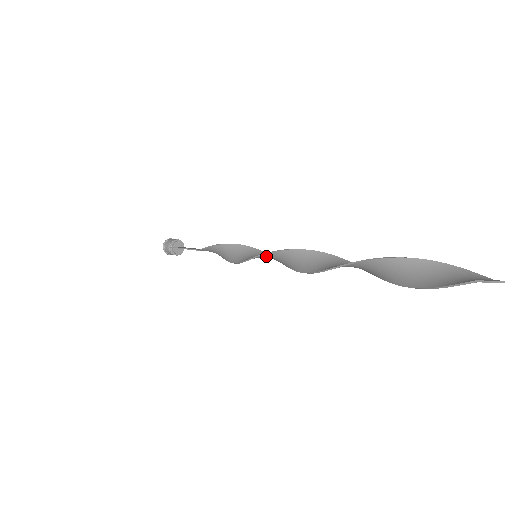
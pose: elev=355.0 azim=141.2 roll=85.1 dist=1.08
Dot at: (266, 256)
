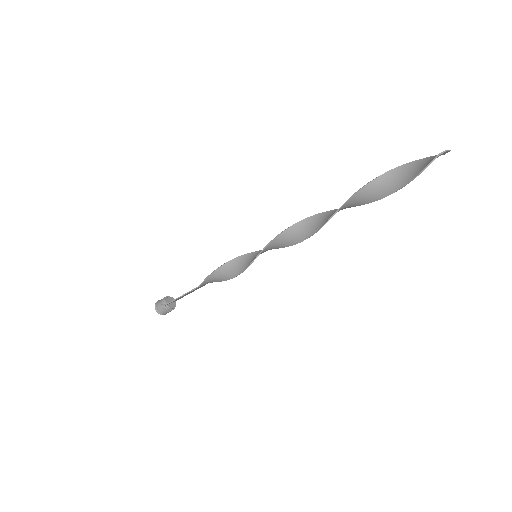
Dot at: (267, 248)
